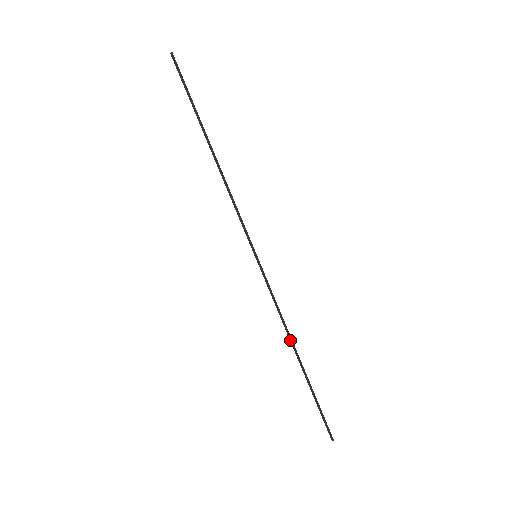
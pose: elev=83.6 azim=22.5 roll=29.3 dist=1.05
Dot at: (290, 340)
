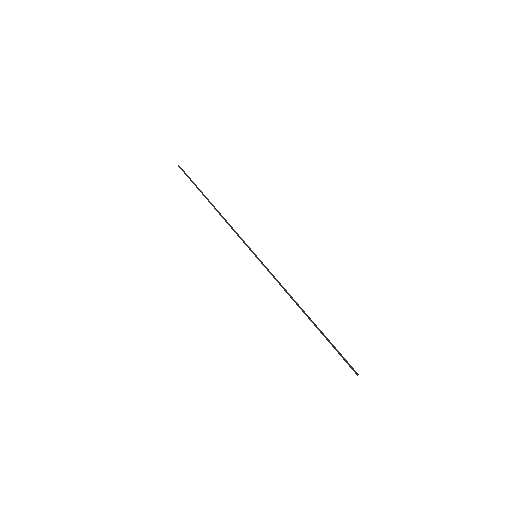
Dot at: (297, 305)
